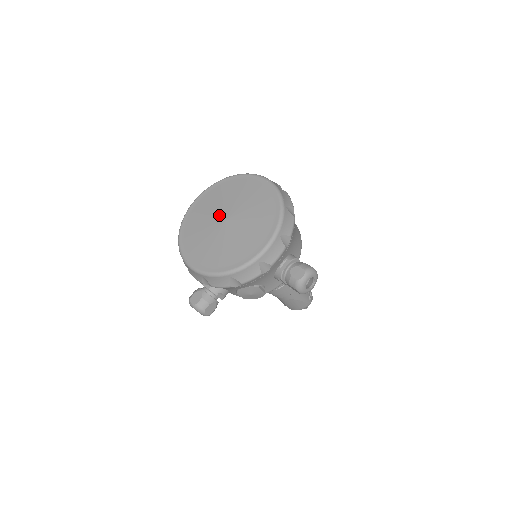
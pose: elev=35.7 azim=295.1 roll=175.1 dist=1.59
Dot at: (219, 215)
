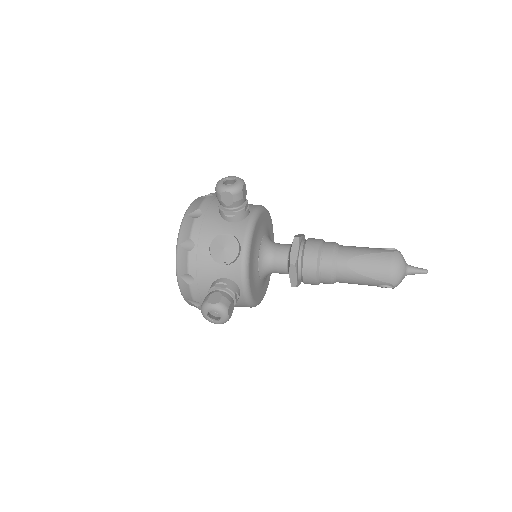
Dot at: occluded
